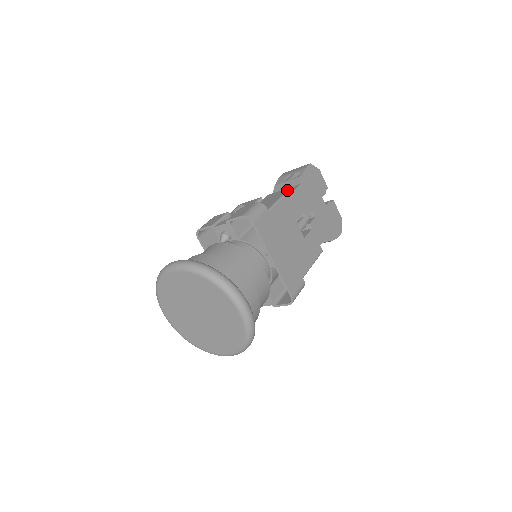
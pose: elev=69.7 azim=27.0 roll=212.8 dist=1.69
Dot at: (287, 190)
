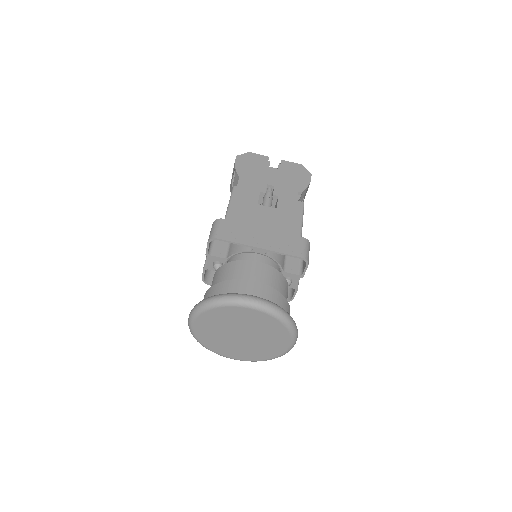
Dot at: occluded
